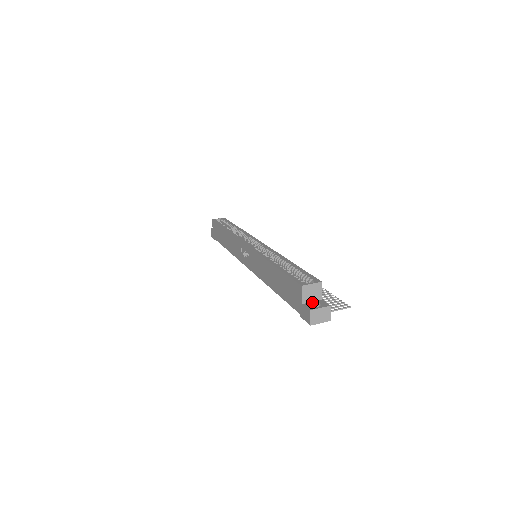
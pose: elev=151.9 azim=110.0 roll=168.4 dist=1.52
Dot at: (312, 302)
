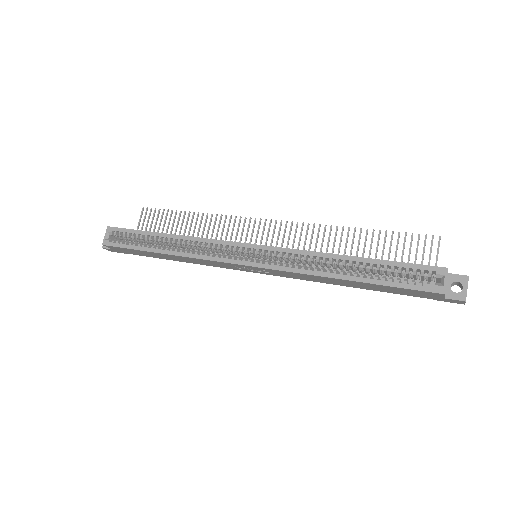
Dot at: (447, 287)
